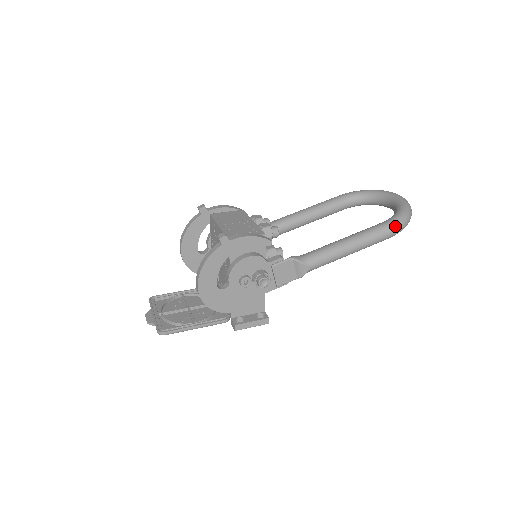
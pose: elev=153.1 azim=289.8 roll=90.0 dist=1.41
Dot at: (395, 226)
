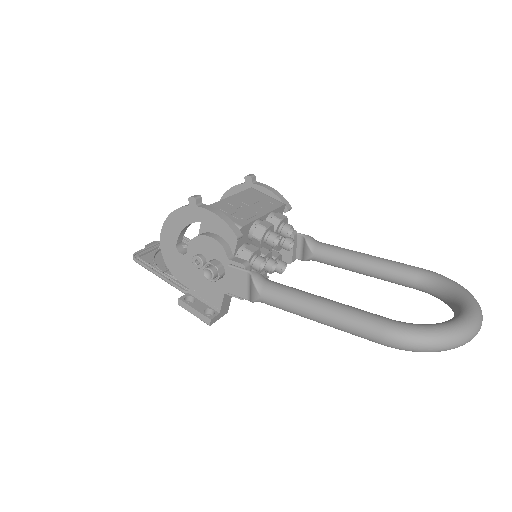
Dot at: (395, 334)
